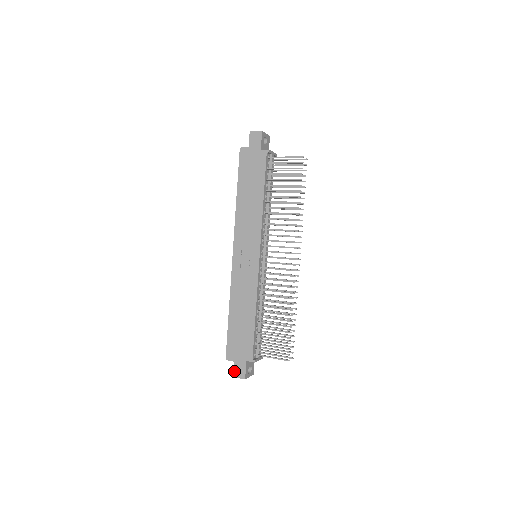
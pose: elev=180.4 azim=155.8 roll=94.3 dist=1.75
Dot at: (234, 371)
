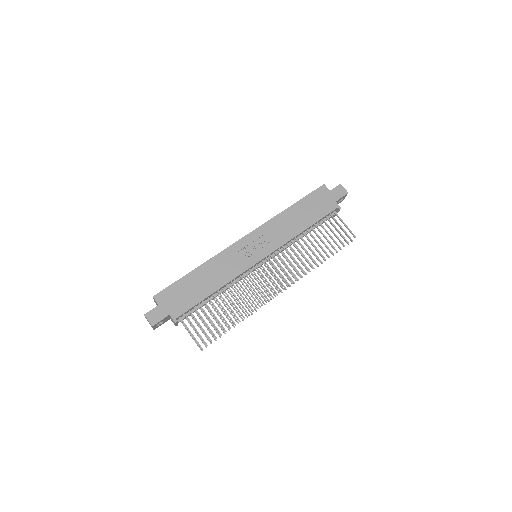
Dot at: (150, 311)
